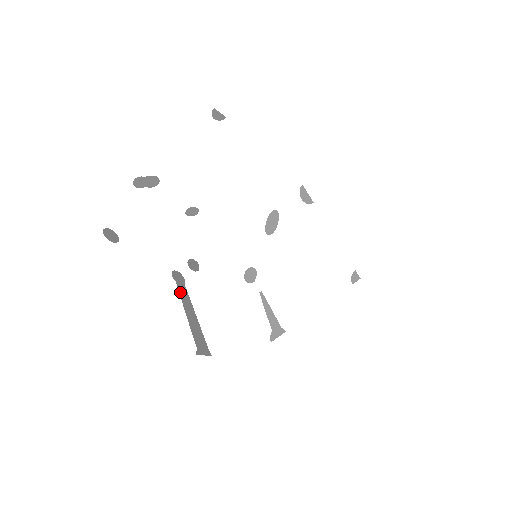
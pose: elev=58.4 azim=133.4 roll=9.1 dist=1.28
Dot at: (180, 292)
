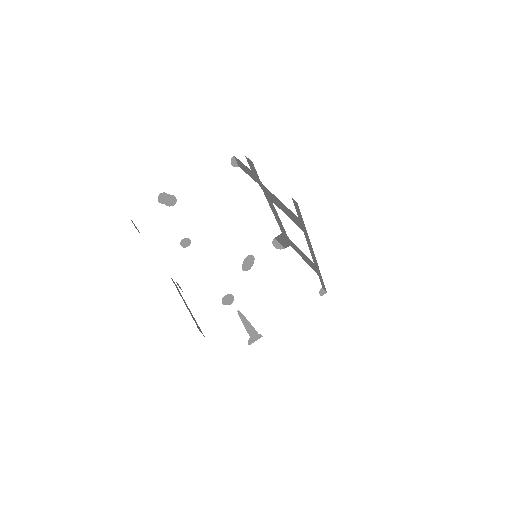
Dot at: occluded
